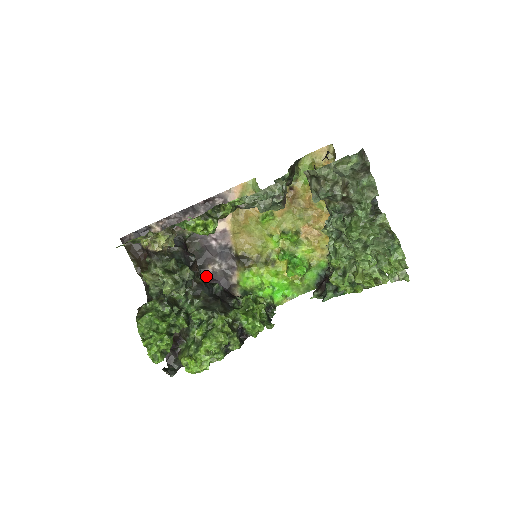
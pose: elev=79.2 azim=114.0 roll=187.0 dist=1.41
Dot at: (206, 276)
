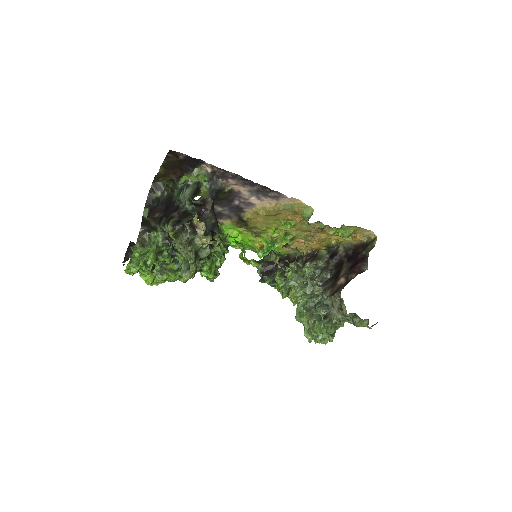
Dot at: occluded
